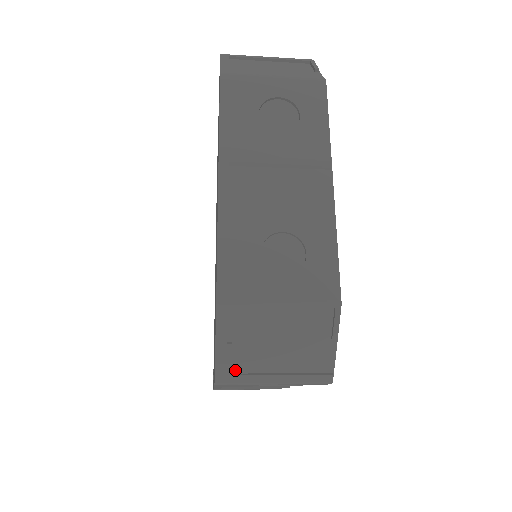
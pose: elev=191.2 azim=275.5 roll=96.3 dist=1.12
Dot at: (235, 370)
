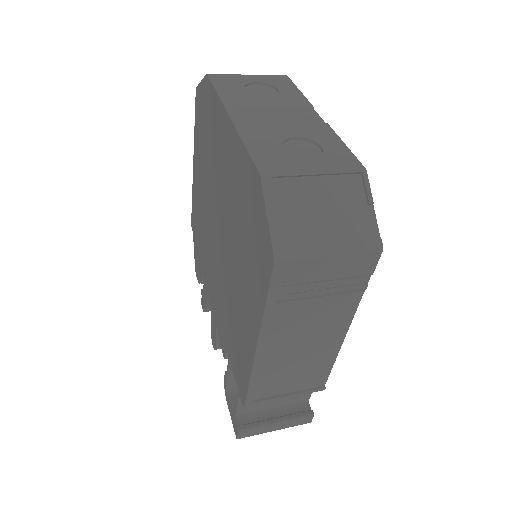
Dot at: (290, 245)
